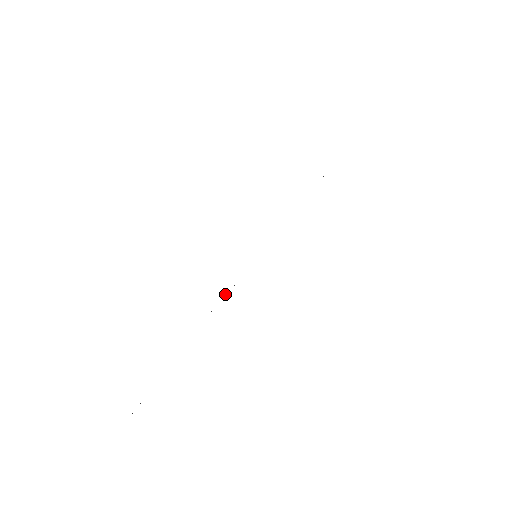
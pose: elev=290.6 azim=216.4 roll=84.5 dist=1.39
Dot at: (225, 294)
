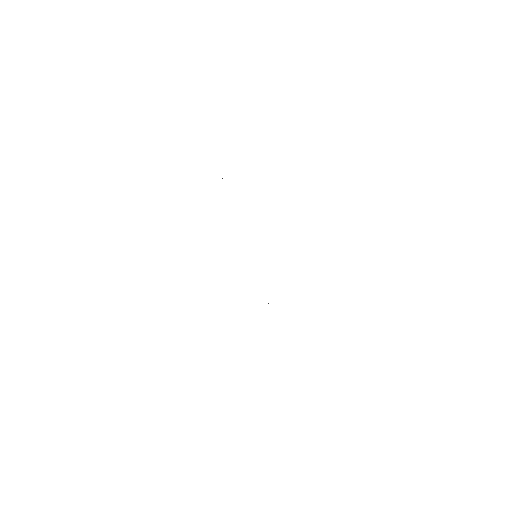
Dot at: occluded
